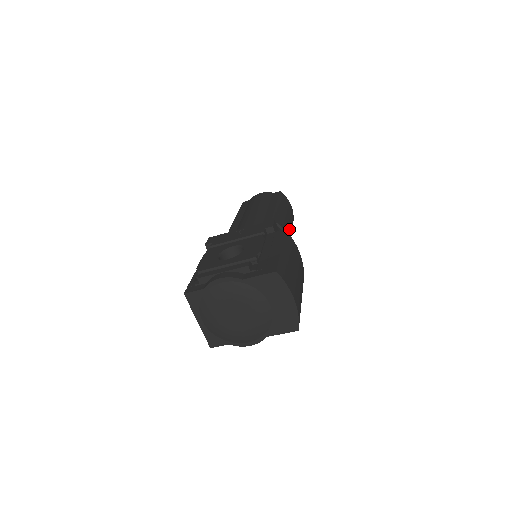
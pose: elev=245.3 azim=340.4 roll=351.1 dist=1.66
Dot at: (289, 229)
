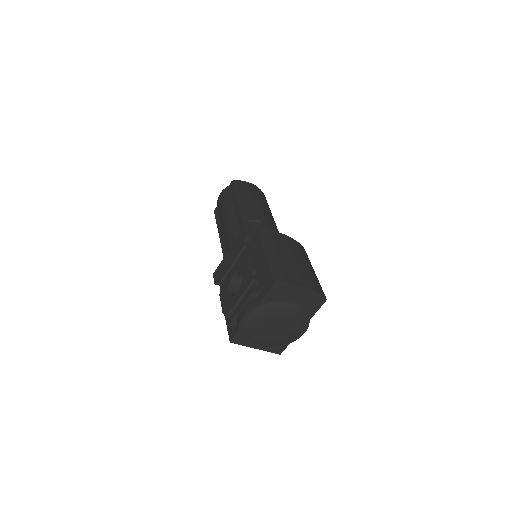
Dot at: (262, 208)
